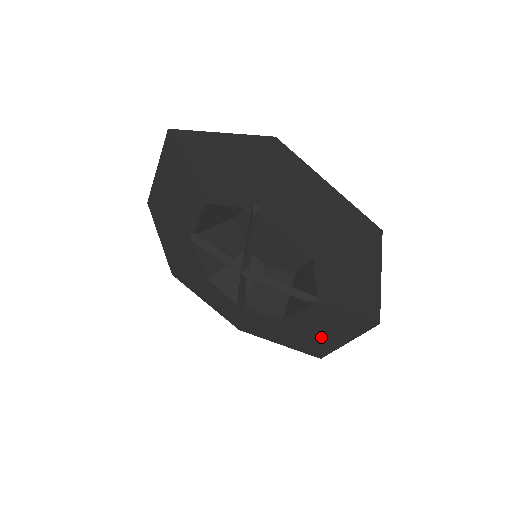
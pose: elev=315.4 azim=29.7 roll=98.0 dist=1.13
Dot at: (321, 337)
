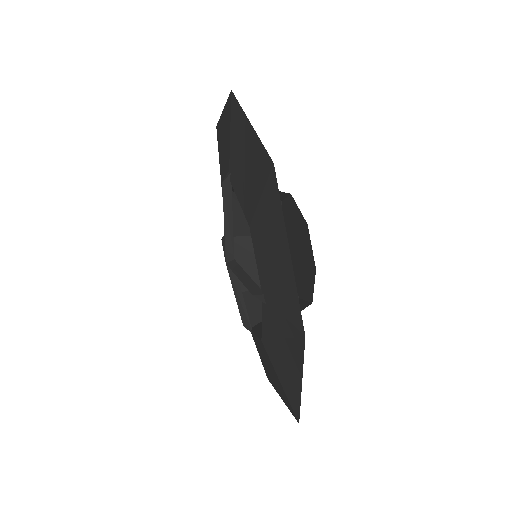
Dot at: (286, 373)
